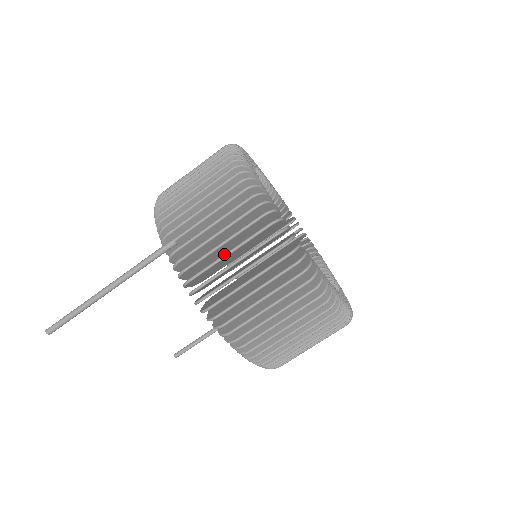
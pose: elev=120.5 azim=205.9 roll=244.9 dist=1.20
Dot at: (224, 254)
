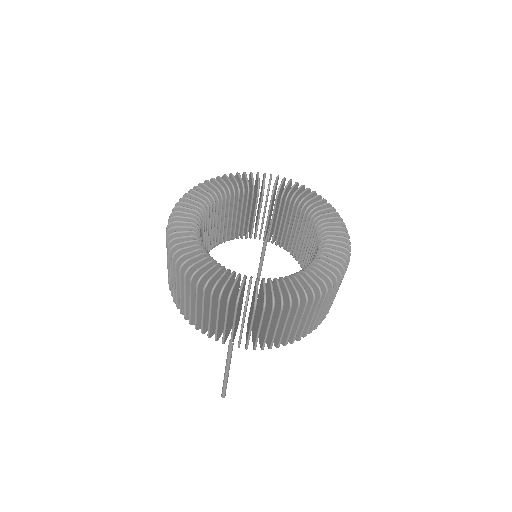
Dot at: (266, 332)
